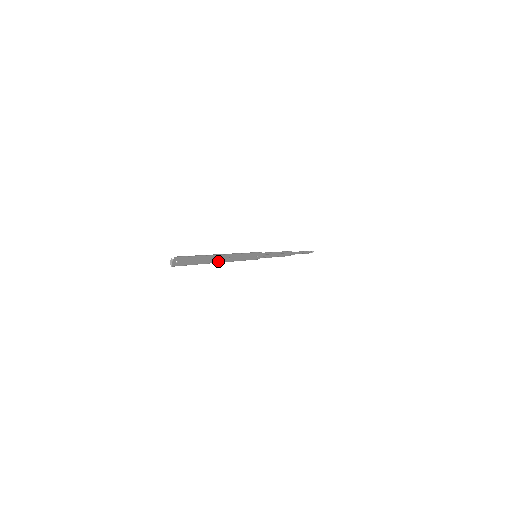
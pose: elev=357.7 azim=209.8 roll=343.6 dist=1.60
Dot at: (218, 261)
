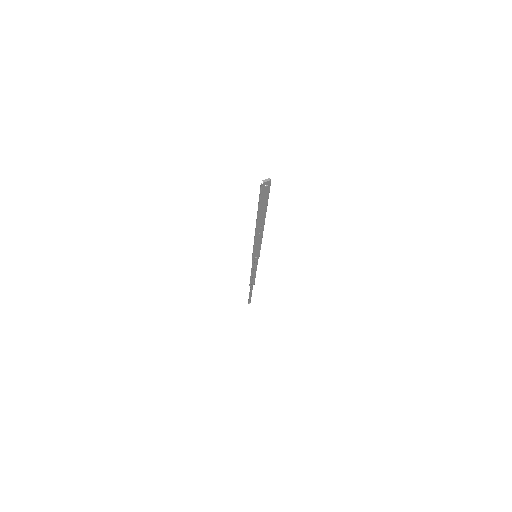
Dot at: (258, 224)
